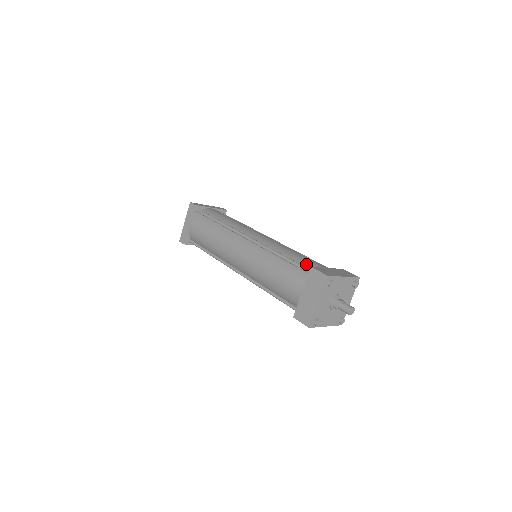
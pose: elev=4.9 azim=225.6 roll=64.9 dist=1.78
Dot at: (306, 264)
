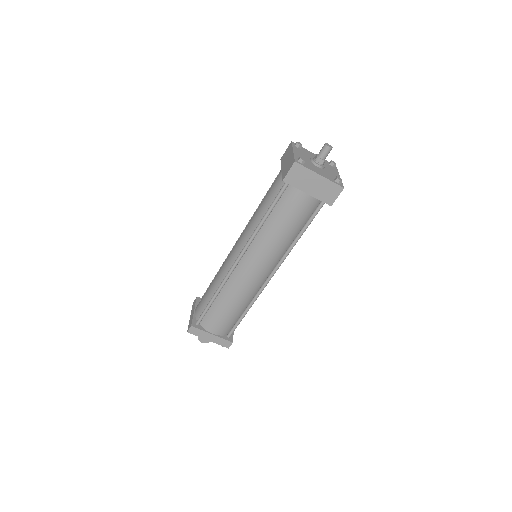
Dot at: occluded
